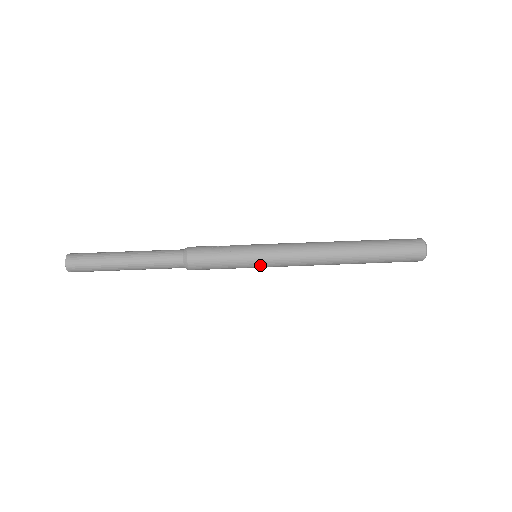
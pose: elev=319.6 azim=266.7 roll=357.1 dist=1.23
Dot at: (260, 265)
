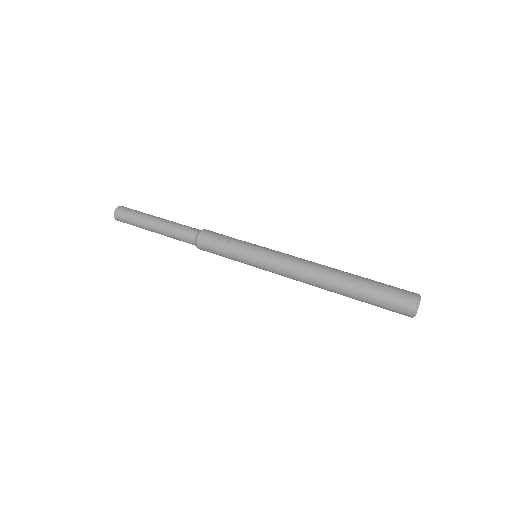
Dot at: (254, 265)
